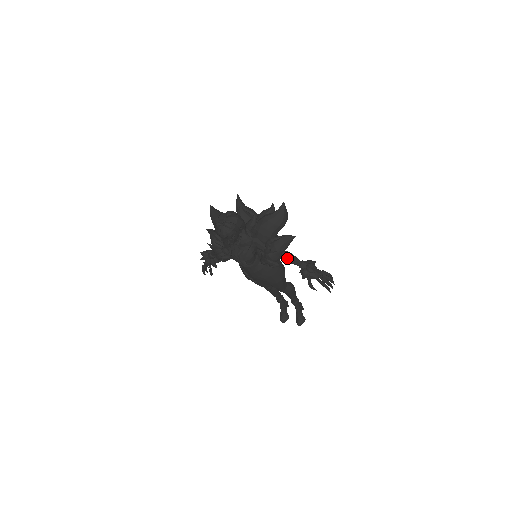
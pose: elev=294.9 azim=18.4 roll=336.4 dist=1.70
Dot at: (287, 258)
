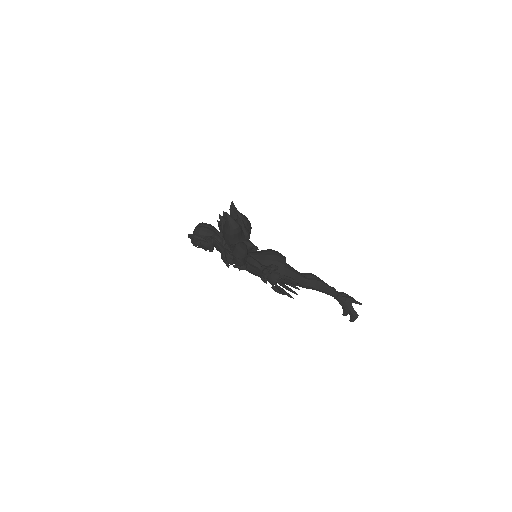
Dot at: (249, 263)
